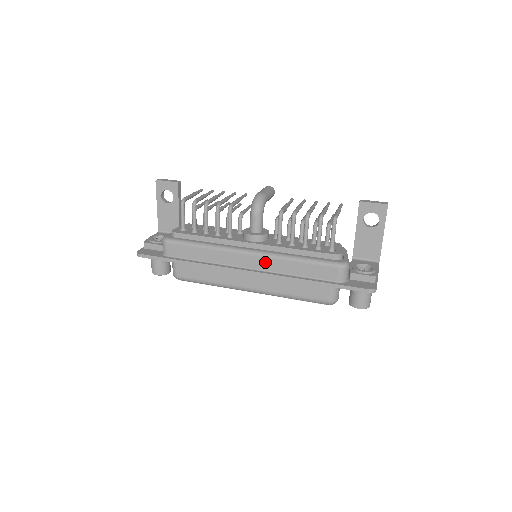
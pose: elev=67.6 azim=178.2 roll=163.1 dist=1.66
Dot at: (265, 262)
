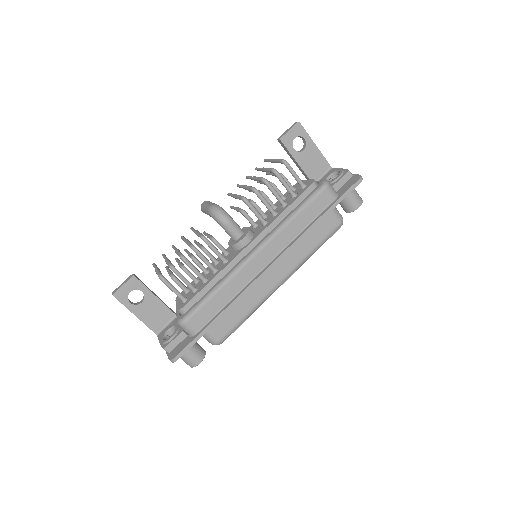
Dot at: (275, 244)
